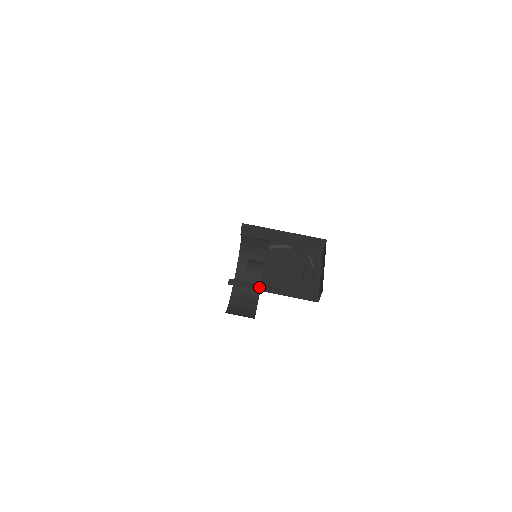
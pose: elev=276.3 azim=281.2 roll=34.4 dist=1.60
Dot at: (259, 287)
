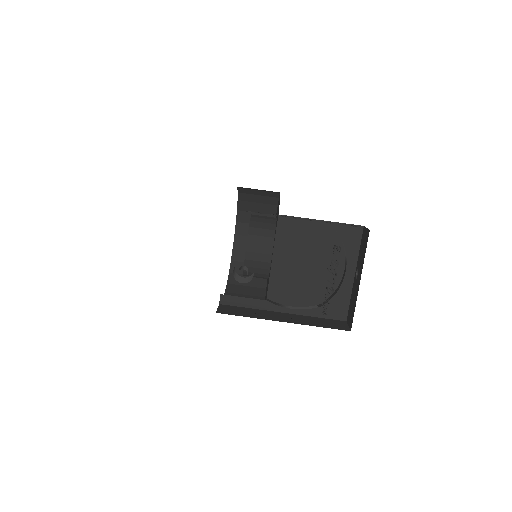
Dot at: (263, 304)
